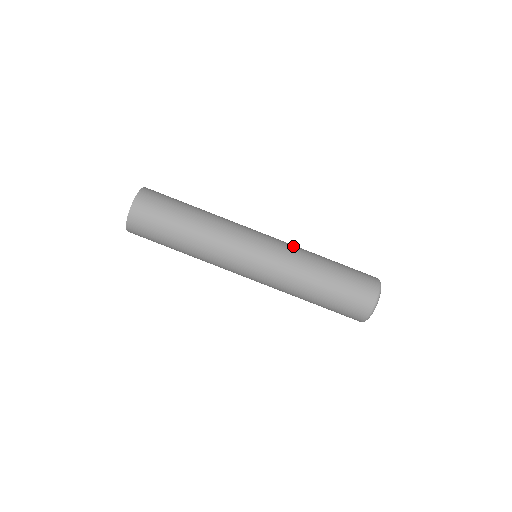
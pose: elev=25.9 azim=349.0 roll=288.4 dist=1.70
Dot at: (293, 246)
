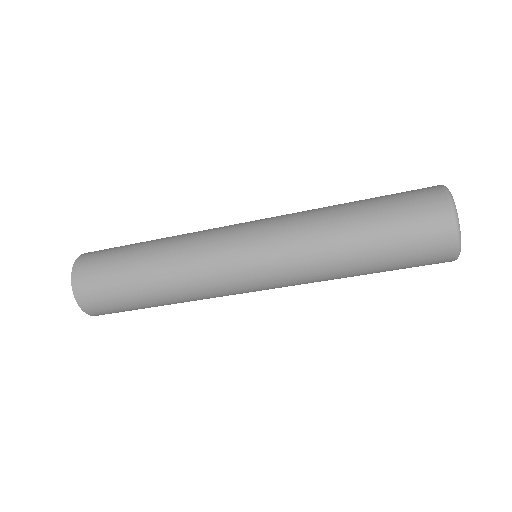
Dot at: (292, 218)
